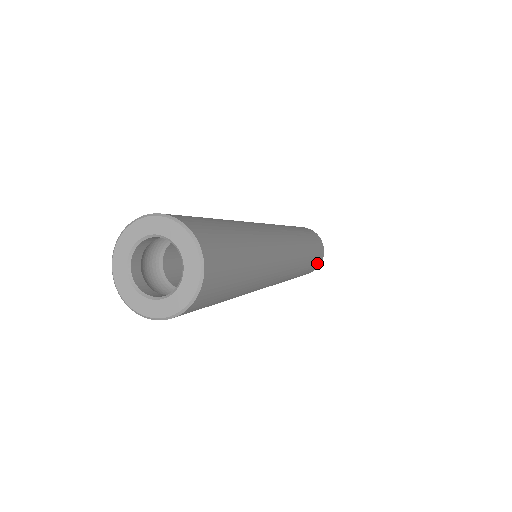
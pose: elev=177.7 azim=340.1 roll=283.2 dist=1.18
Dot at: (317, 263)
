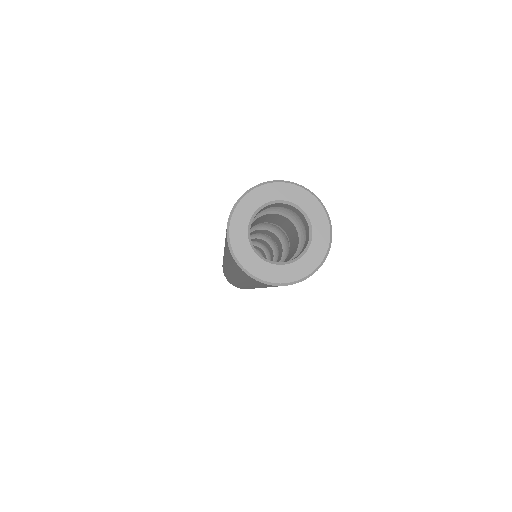
Dot at: occluded
